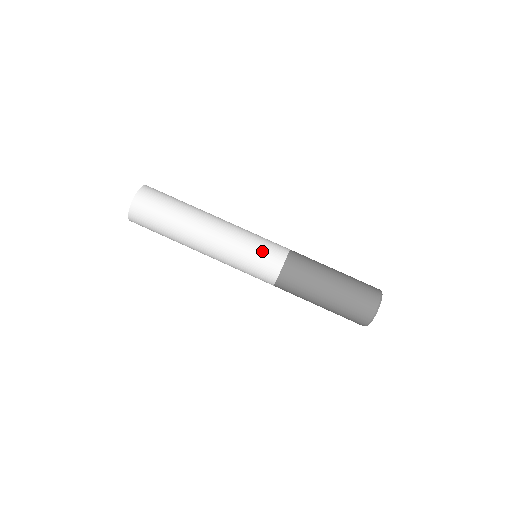
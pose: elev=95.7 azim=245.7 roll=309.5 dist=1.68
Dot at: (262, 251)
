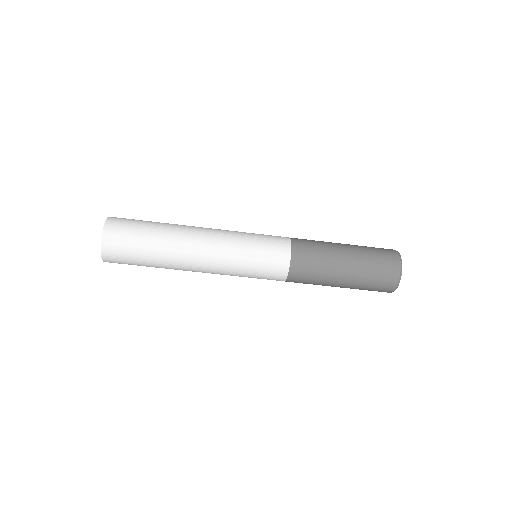
Dot at: (264, 242)
